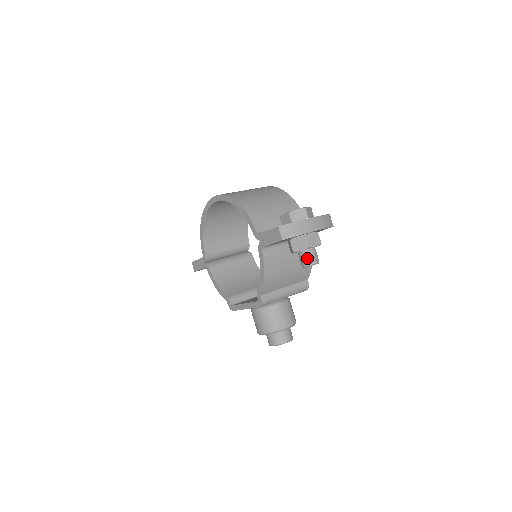
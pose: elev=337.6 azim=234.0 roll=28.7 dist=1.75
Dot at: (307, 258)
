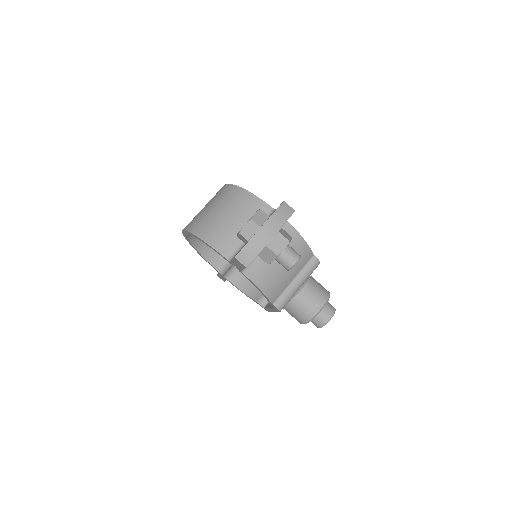
Dot at: (284, 263)
